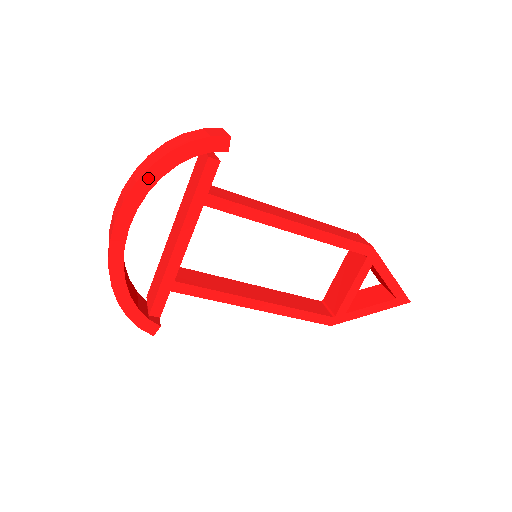
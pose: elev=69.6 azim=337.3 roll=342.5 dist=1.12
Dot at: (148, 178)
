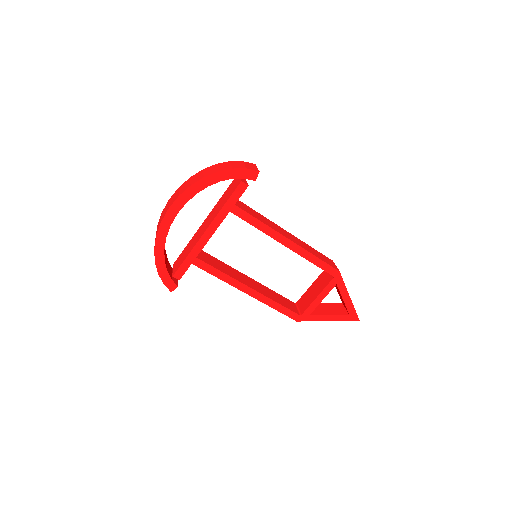
Dot at: (199, 185)
